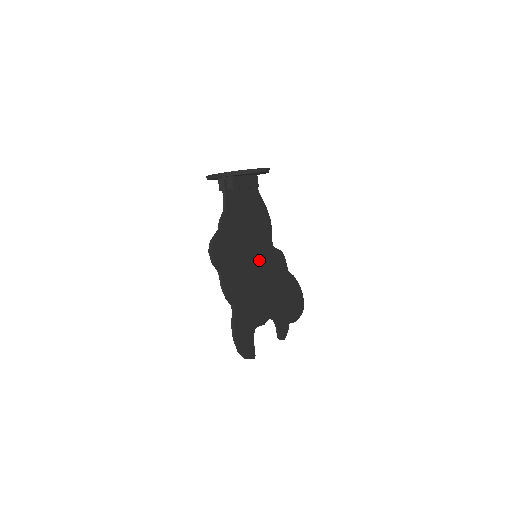
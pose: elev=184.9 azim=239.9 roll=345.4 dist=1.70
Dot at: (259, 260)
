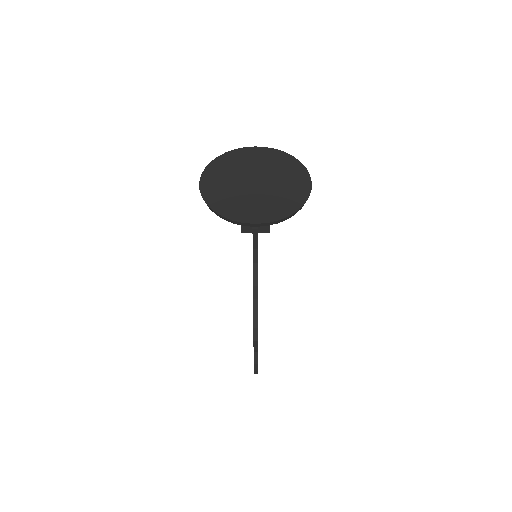
Dot at: occluded
